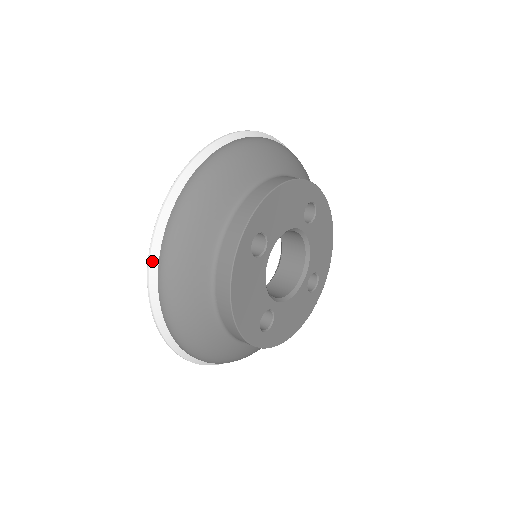
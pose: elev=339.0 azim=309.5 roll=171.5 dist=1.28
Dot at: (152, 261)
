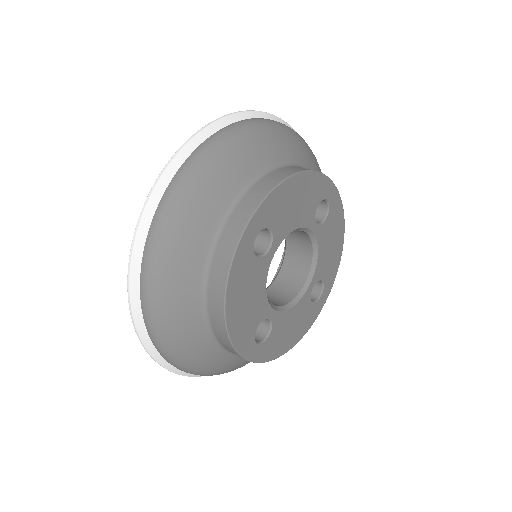
Dot at: (135, 251)
